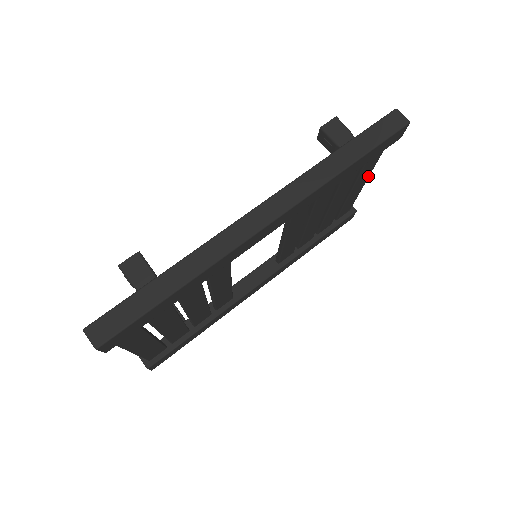
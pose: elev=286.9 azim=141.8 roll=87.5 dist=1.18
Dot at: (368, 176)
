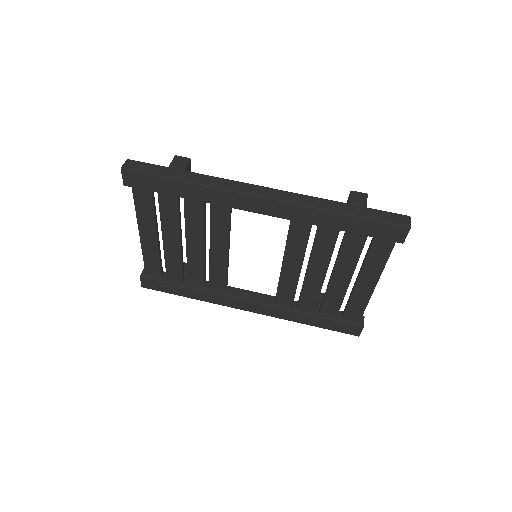
Dot at: (377, 280)
